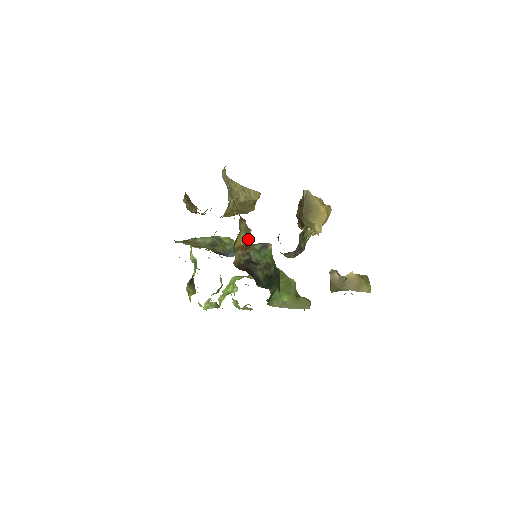
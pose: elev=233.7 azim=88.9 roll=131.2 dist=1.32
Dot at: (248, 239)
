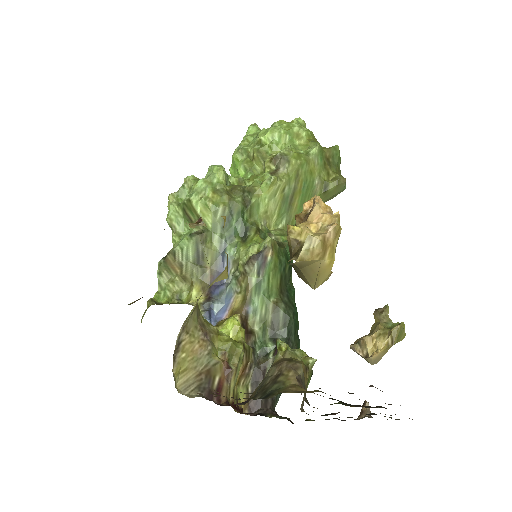
Dot at: (243, 358)
